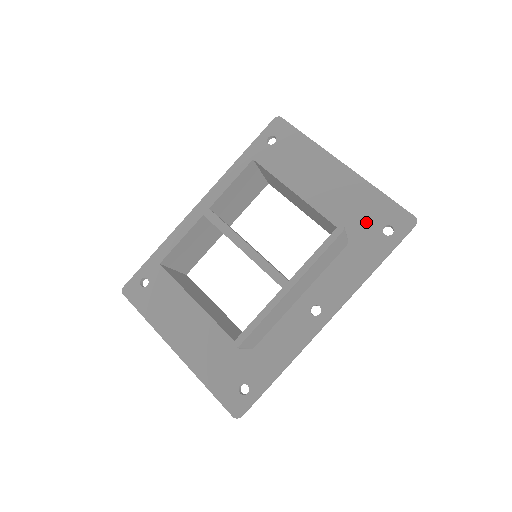
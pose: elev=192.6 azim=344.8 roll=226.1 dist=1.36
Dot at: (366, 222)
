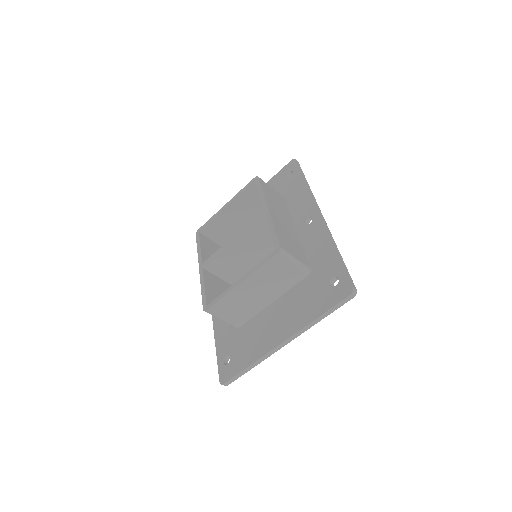
Dot at: (280, 187)
